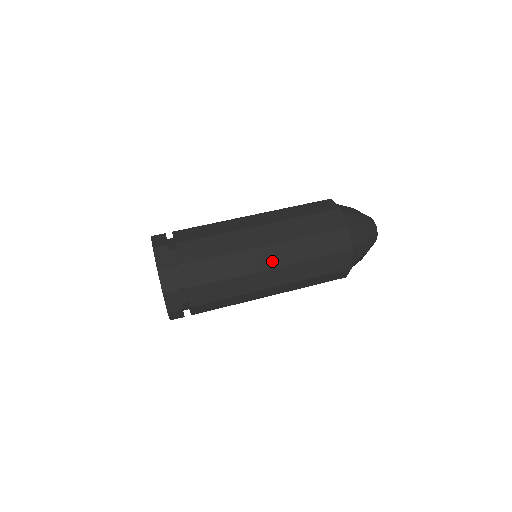
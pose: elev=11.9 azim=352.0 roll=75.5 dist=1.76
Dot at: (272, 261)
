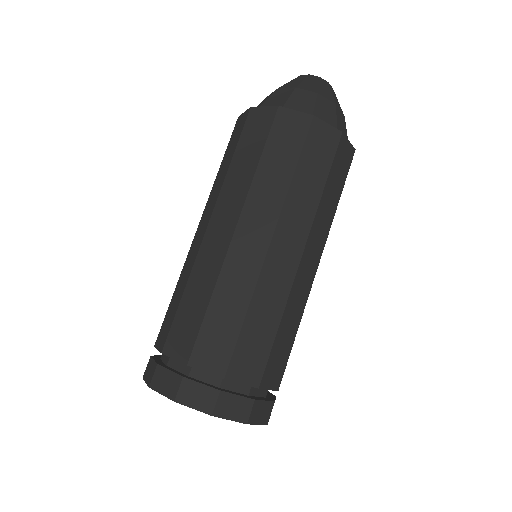
Dot at: (293, 249)
